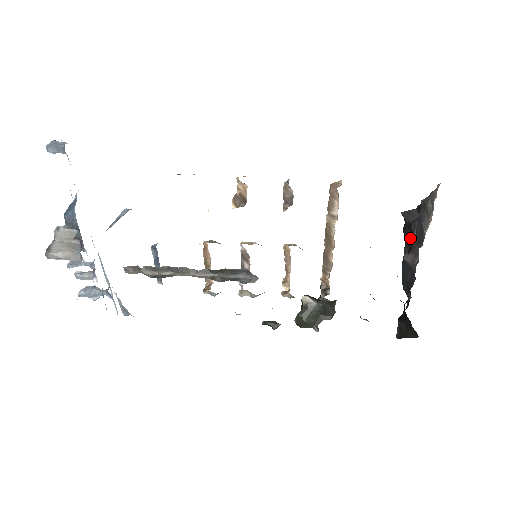
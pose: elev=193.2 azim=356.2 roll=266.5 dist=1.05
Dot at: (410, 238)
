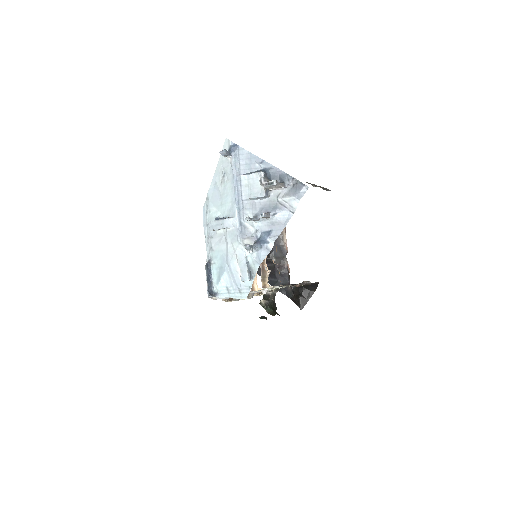
Dot at: (268, 268)
